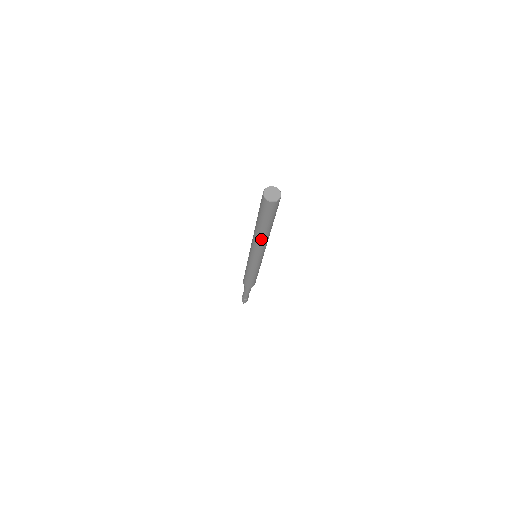
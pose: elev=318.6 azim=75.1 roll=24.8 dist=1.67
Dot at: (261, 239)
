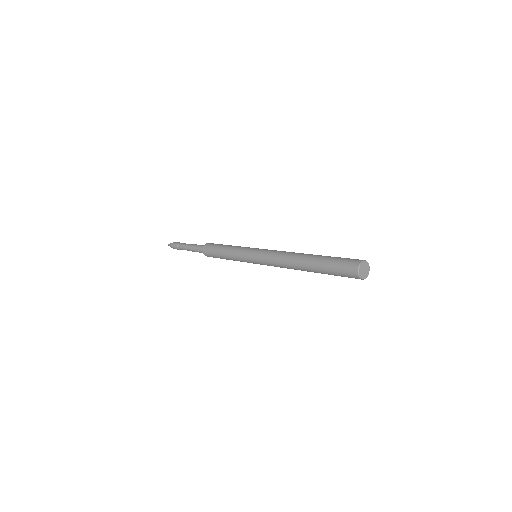
Dot at: occluded
